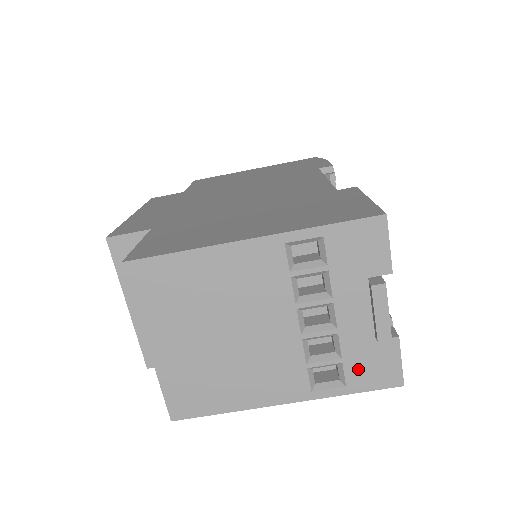
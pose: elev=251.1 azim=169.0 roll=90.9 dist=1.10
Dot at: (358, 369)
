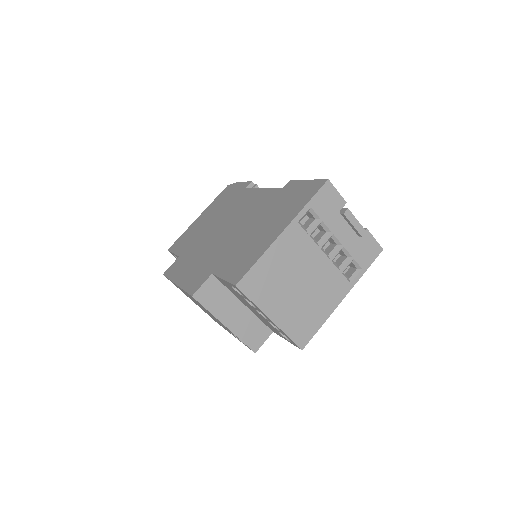
Dot at: (361, 257)
